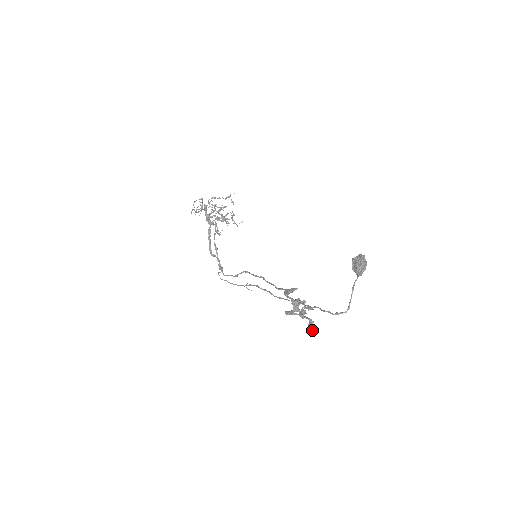
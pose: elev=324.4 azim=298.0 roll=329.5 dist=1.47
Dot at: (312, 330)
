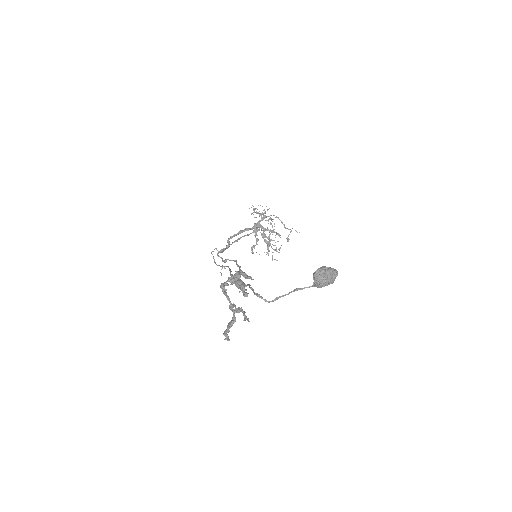
Dot at: (226, 336)
